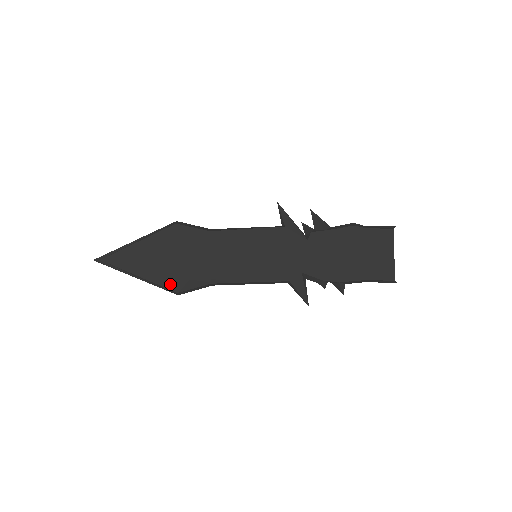
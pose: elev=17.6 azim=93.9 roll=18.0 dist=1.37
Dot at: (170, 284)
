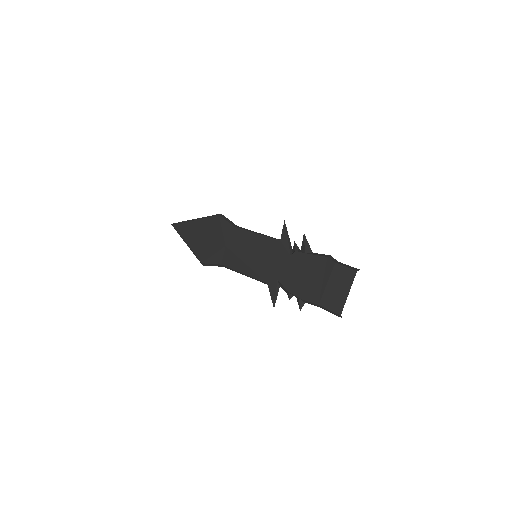
Dot at: (200, 255)
